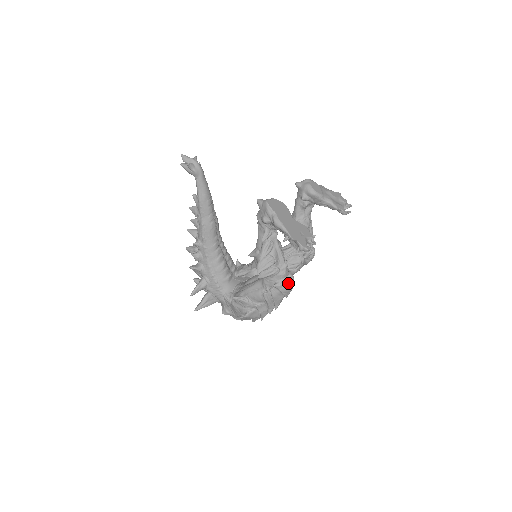
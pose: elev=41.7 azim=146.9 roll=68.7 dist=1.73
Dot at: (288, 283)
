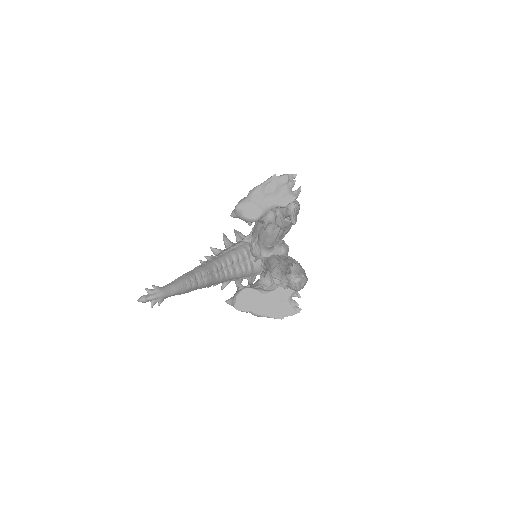
Dot at: (301, 285)
